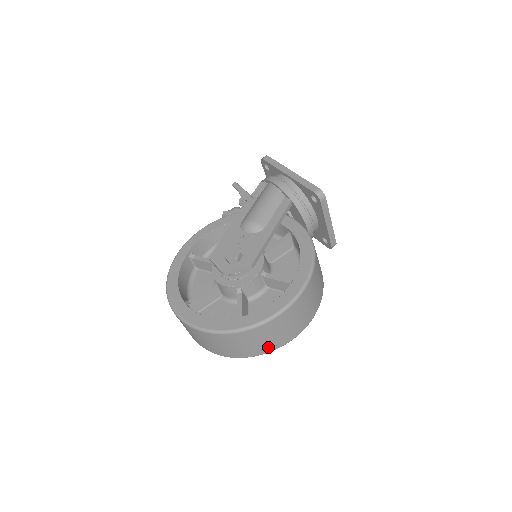
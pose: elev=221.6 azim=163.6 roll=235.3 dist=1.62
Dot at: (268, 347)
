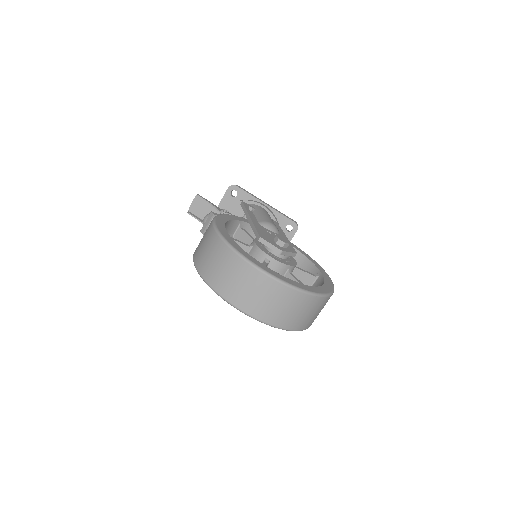
Dot at: (311, 323)
